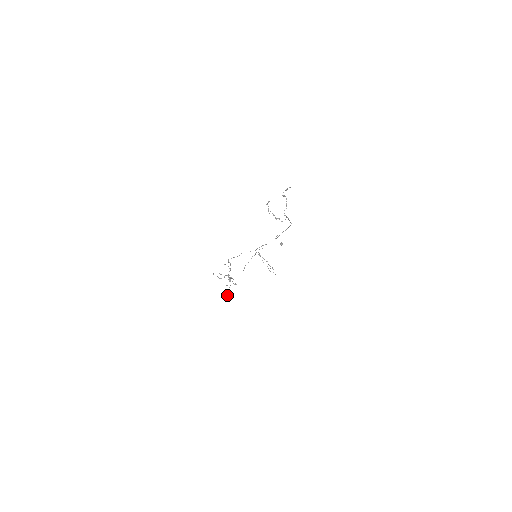
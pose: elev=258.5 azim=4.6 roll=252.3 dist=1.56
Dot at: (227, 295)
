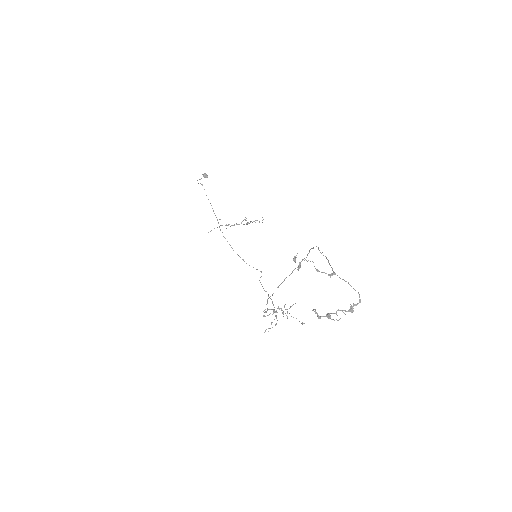
Dot at: occluded
